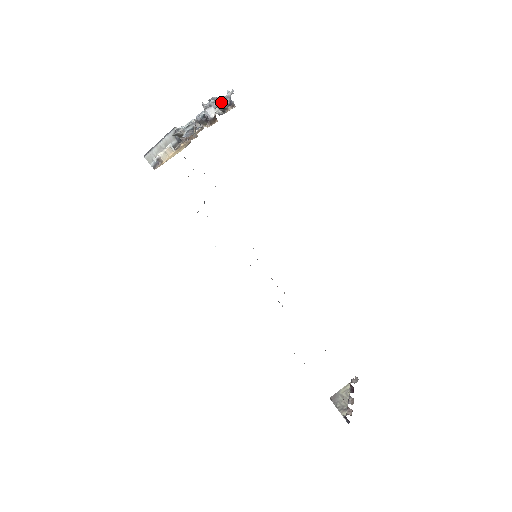
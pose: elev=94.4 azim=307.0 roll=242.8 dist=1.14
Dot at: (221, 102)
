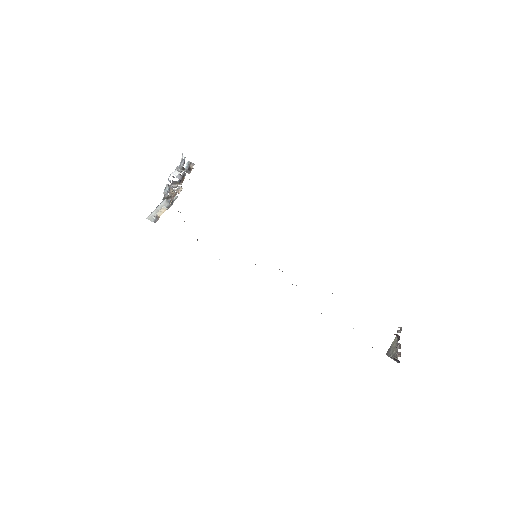
Dot at: (181, 165)
